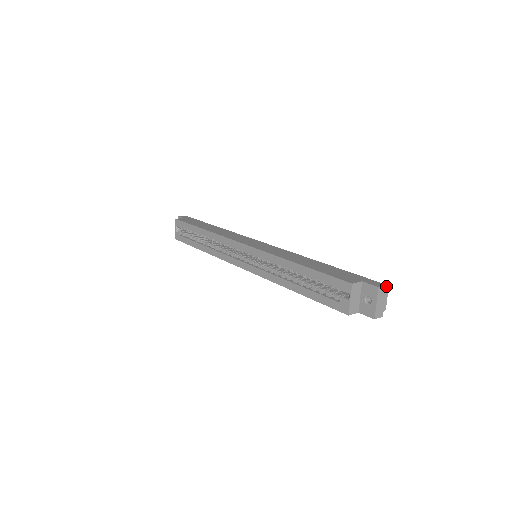
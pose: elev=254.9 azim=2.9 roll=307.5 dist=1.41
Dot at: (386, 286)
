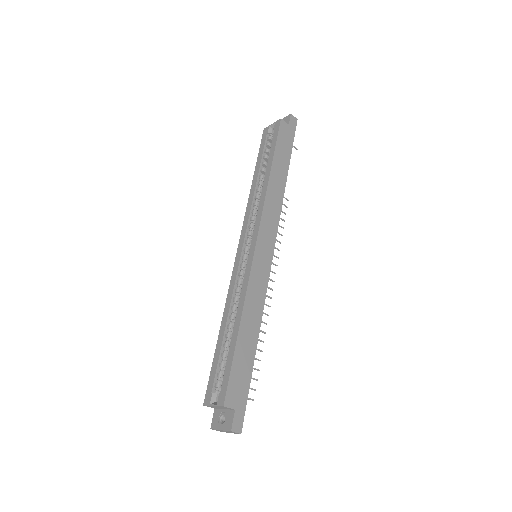
Dot at: (240, 433)
